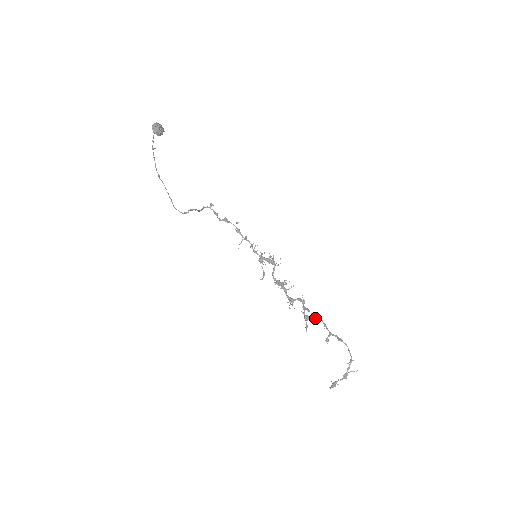
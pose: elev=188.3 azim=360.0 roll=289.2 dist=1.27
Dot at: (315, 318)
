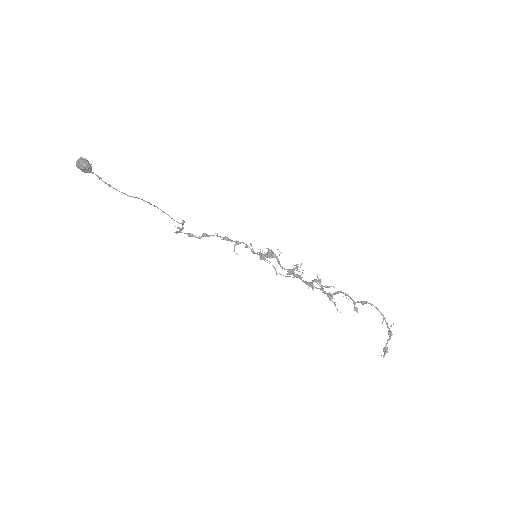
Dot at: (336, 292)
